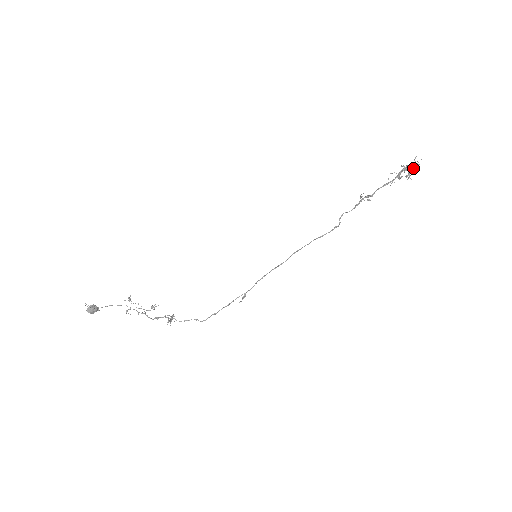
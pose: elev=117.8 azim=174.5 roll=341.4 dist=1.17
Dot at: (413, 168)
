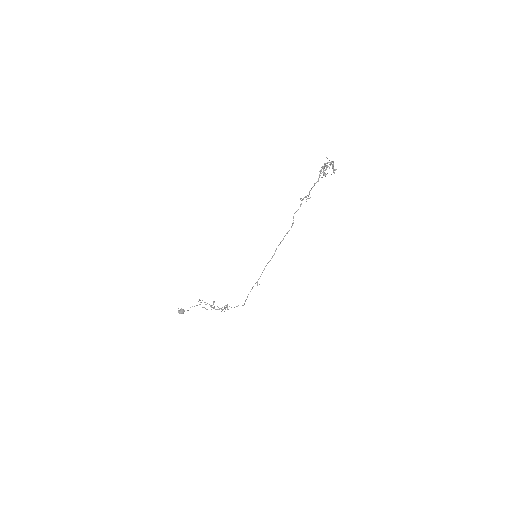
Dot at: (333, 165)
